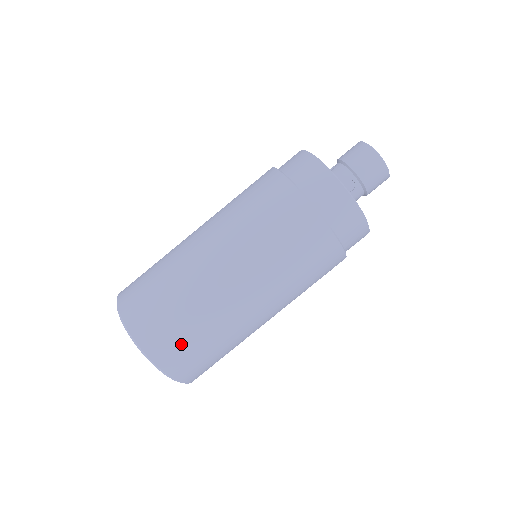
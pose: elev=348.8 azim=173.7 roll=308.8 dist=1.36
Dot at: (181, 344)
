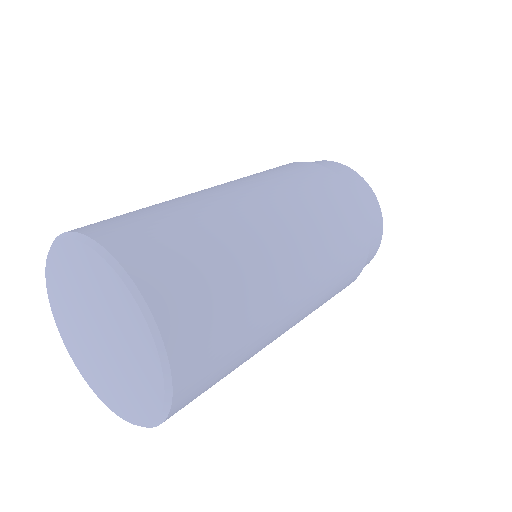
Dot at: (186, 265)
